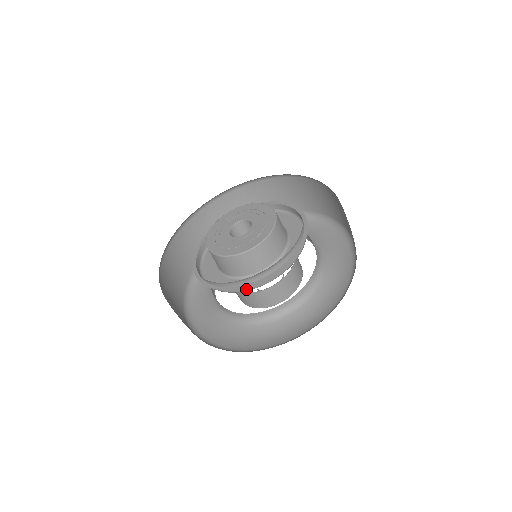
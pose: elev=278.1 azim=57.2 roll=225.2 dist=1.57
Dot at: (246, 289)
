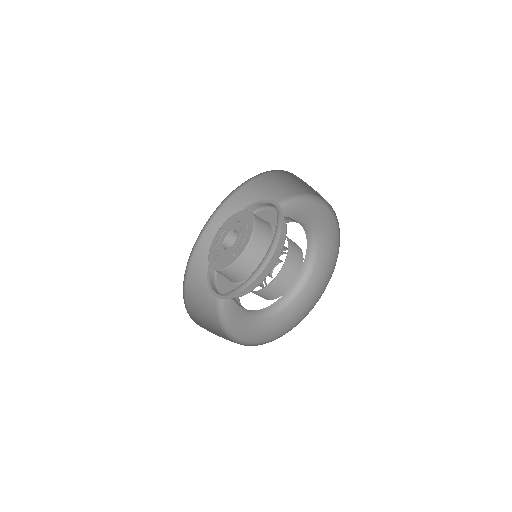
Dot at: (274, 265)
